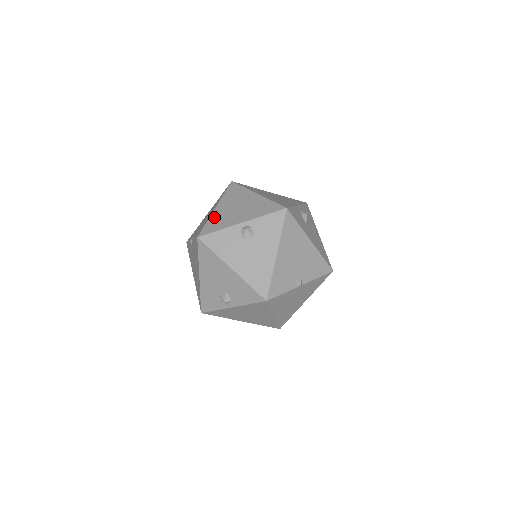
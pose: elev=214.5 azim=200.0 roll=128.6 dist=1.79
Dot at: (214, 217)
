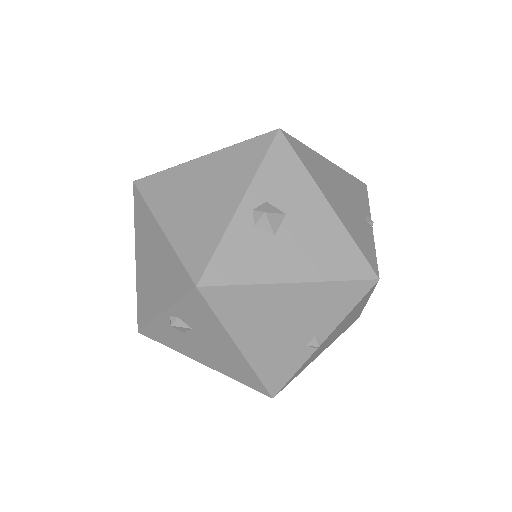
Dot at: (139, 287)
